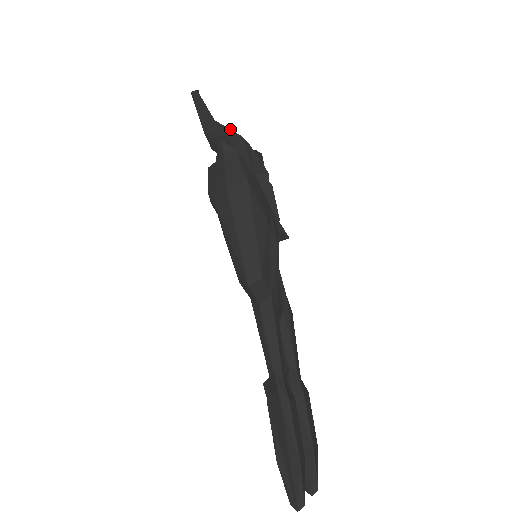
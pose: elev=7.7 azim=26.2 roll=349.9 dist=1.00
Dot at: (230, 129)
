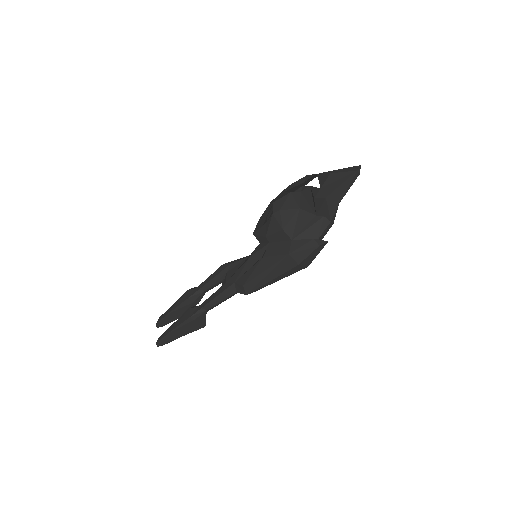
Dot at: occluded
